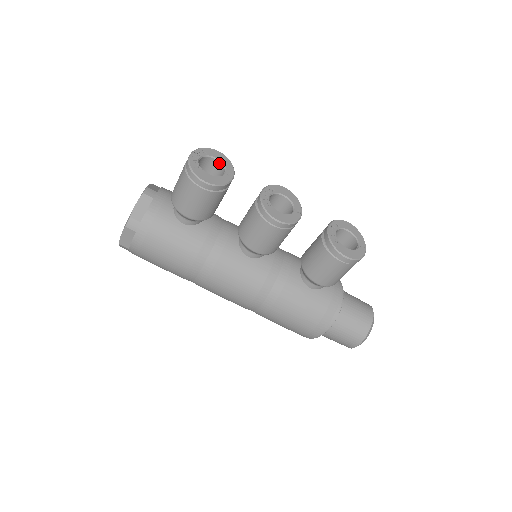
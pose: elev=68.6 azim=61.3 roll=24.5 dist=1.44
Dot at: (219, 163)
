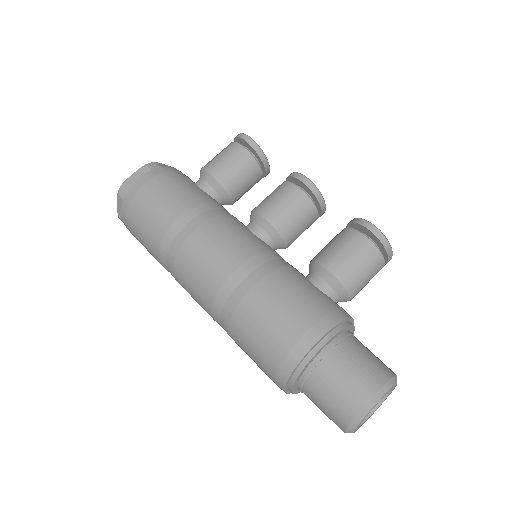
Dot at: occluded
